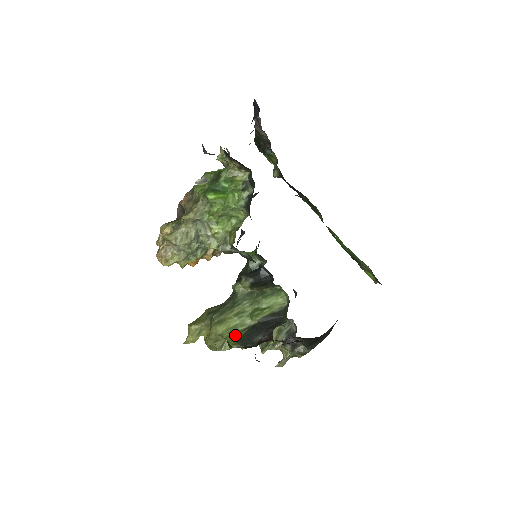
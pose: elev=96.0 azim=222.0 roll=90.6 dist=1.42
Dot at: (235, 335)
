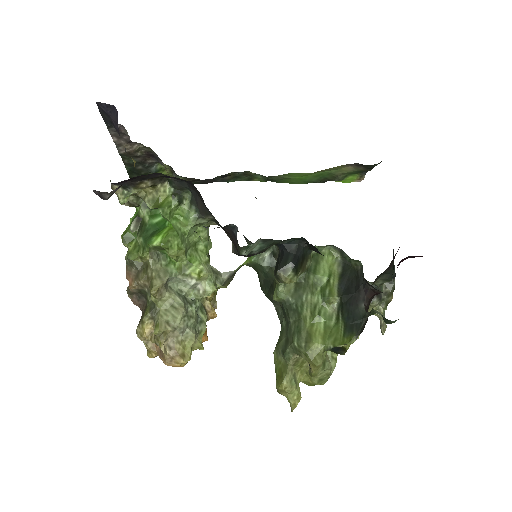
Dot at: (338, 333)
